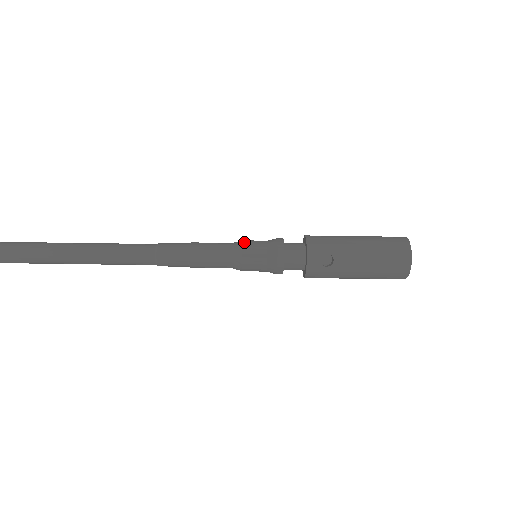
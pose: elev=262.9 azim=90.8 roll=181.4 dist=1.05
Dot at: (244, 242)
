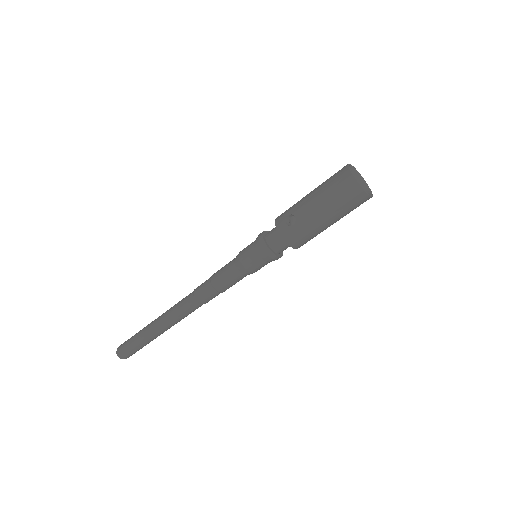
Dot at: occluded
